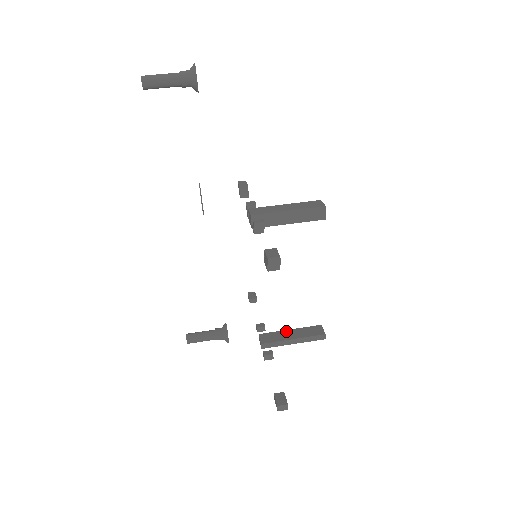
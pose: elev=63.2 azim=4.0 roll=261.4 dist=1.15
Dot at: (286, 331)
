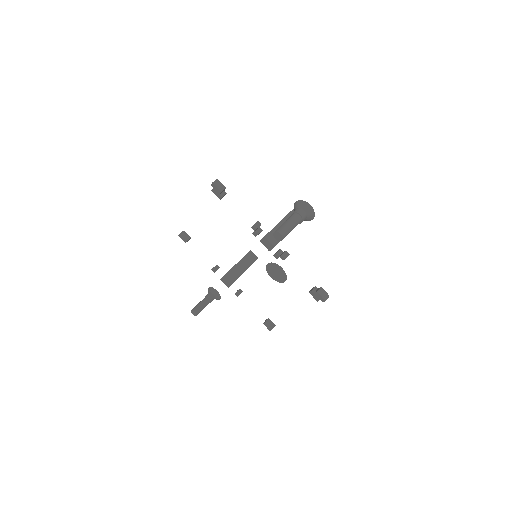
Dot at: (236, 267)
